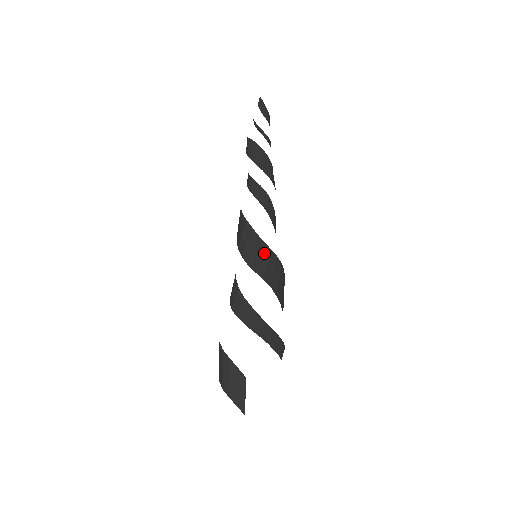
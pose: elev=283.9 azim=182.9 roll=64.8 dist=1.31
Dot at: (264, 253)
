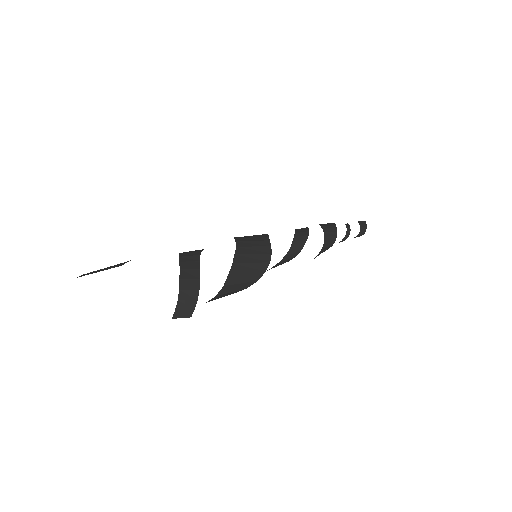
Dot at: (259, 238)
